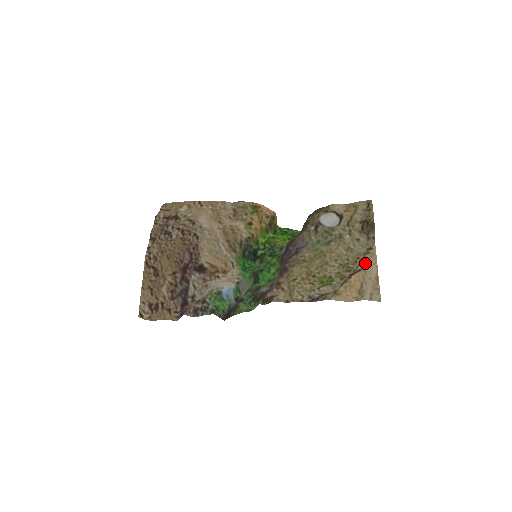
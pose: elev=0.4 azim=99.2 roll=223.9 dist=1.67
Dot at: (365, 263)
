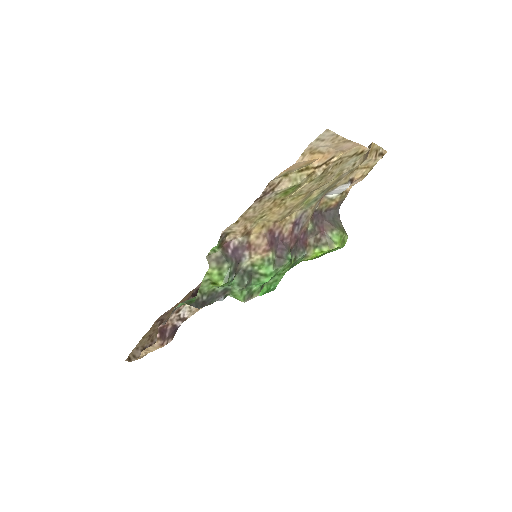
Dot at: (343, 153)
